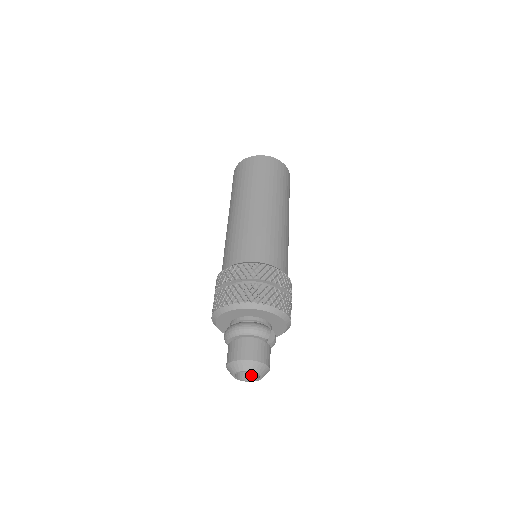
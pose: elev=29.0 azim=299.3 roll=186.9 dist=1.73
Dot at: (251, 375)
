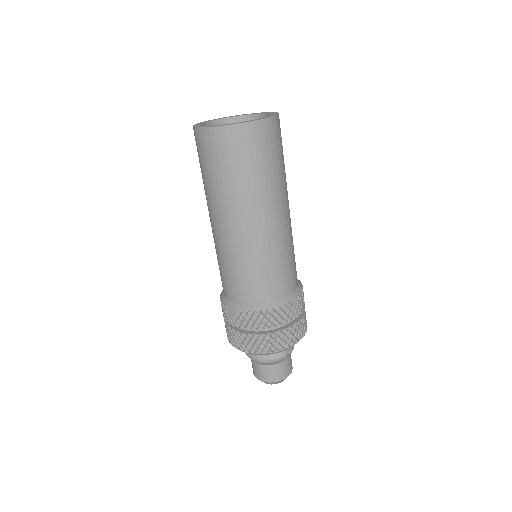
Dot at: occluded
